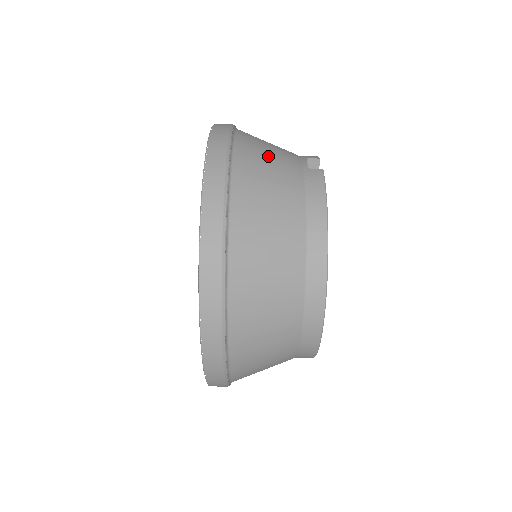
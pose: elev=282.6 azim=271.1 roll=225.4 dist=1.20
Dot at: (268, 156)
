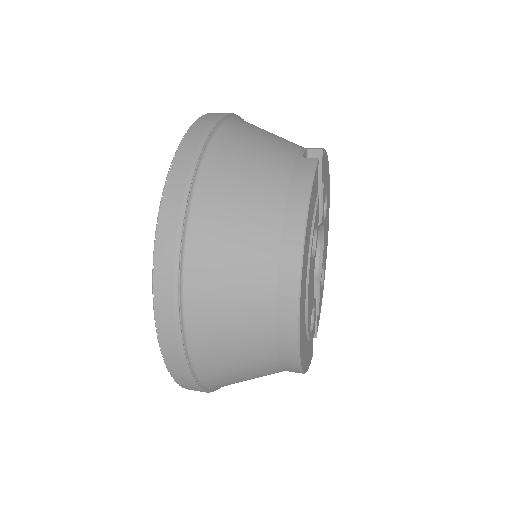
Dot at: (256, 142)
